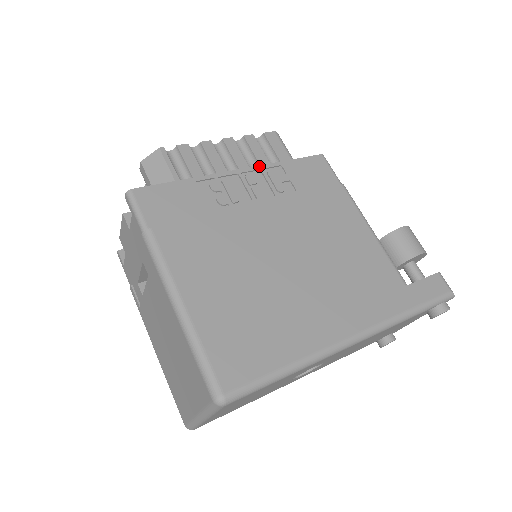
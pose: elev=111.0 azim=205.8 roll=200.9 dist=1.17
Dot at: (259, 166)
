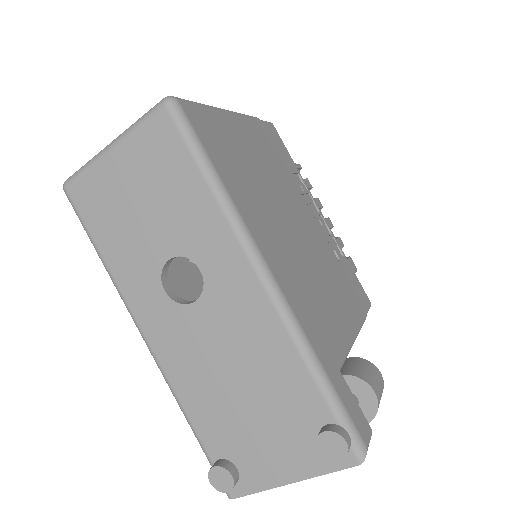
Dot at: (333, 234)
